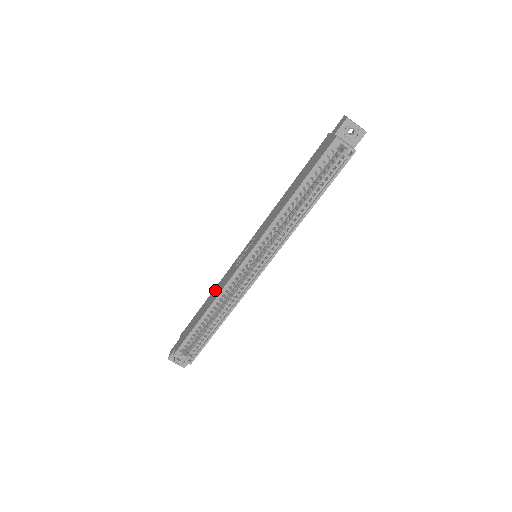
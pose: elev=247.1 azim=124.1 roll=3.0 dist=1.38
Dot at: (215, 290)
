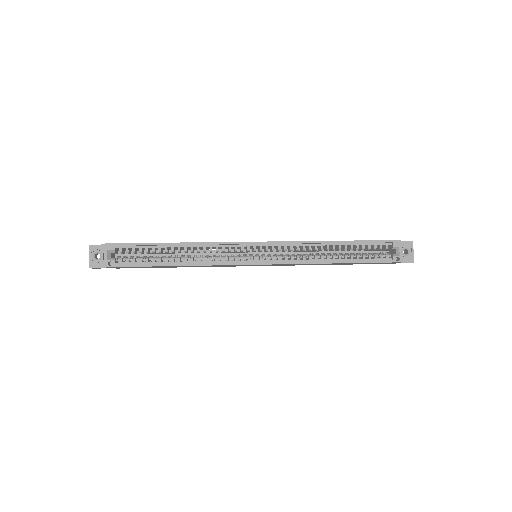
Dot at: occluded
